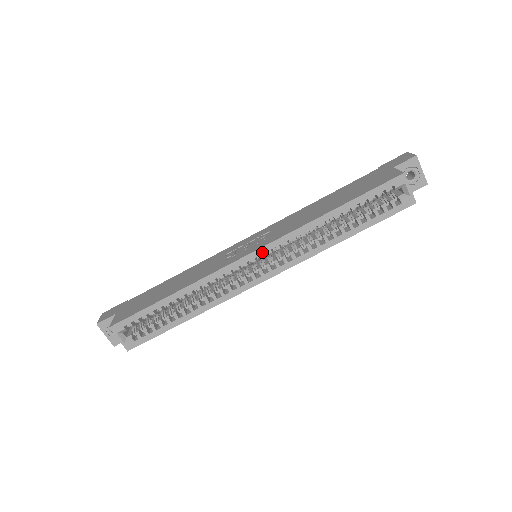
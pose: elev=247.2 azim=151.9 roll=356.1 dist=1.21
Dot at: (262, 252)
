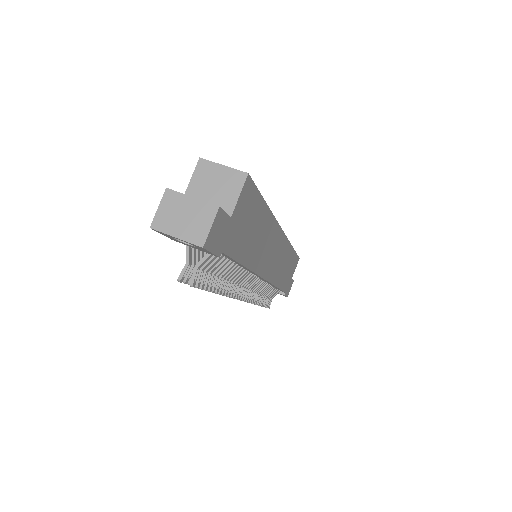
Dot at: occluded
